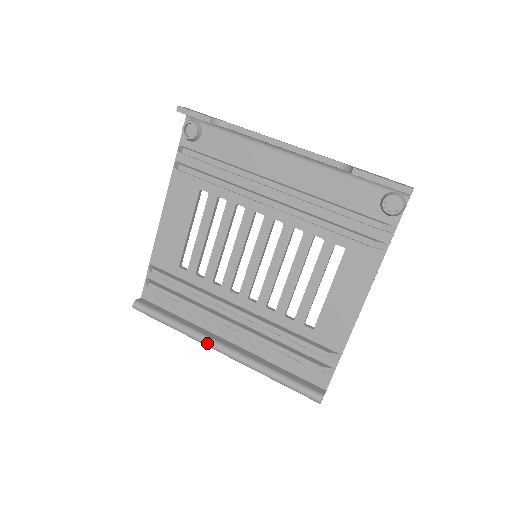
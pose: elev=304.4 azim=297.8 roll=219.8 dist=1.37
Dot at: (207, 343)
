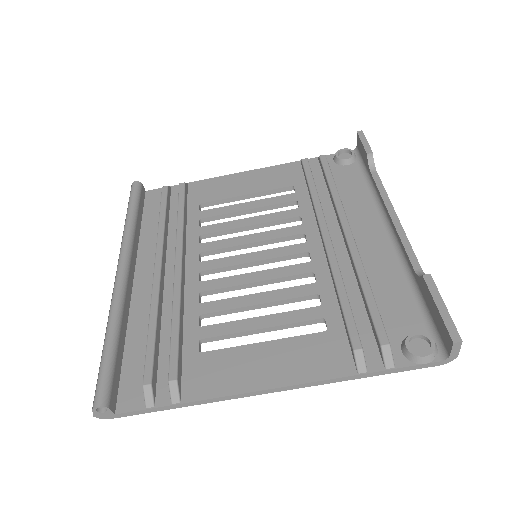
Dot at: (123, 253)
